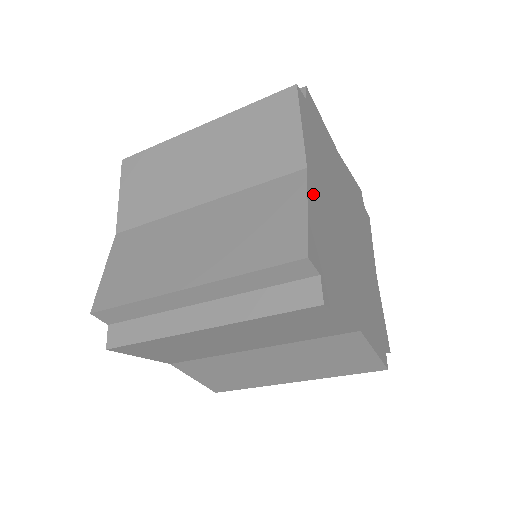
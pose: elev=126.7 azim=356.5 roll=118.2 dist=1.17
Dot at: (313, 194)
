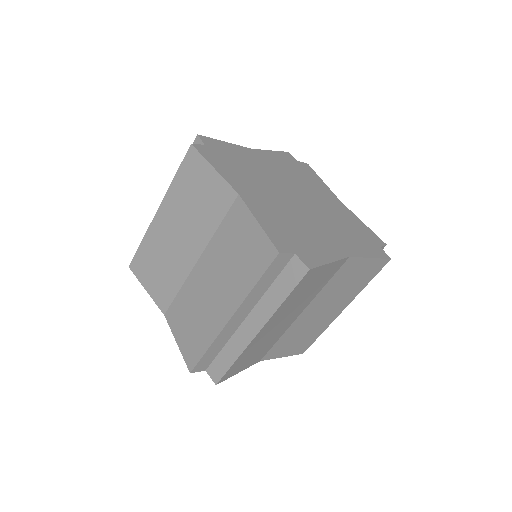
Dot at: (246, 152)
